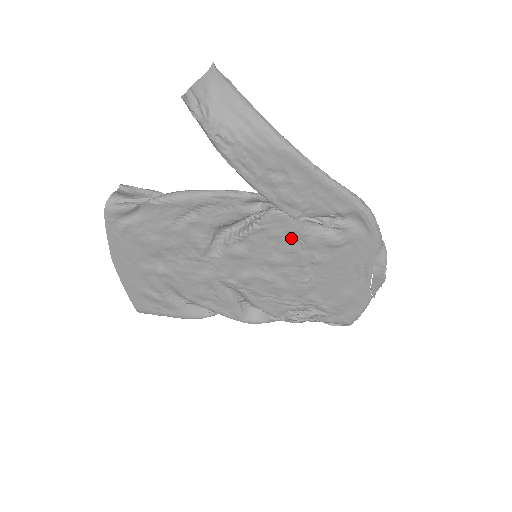
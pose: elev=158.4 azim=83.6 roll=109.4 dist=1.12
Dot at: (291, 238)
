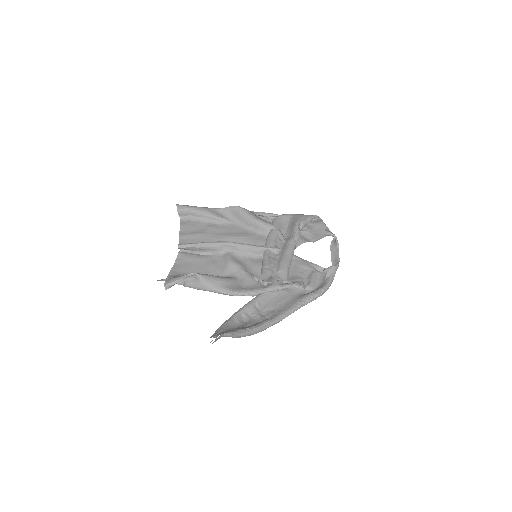
Dot at: occluded
